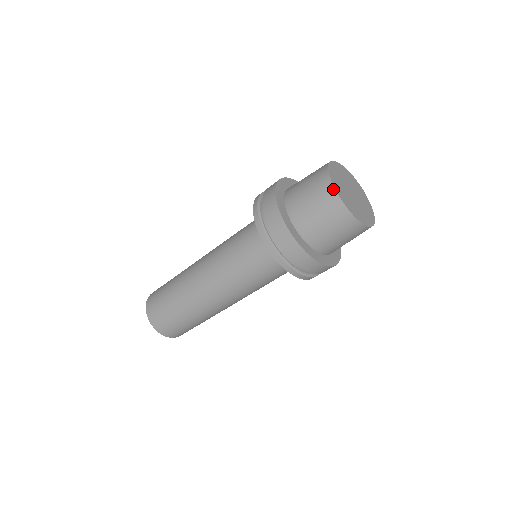
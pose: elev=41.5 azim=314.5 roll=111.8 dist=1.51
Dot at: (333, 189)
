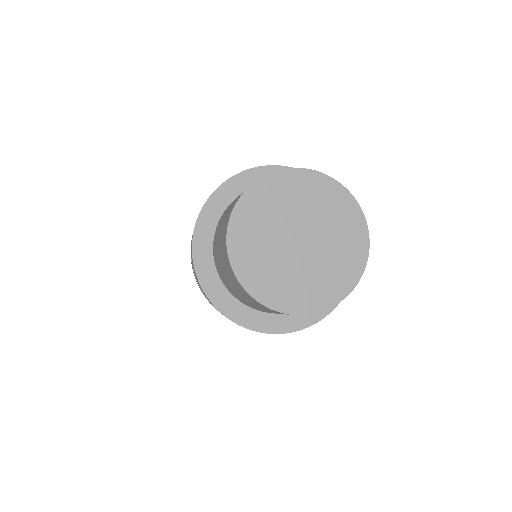
Dot at: (235, 277)
